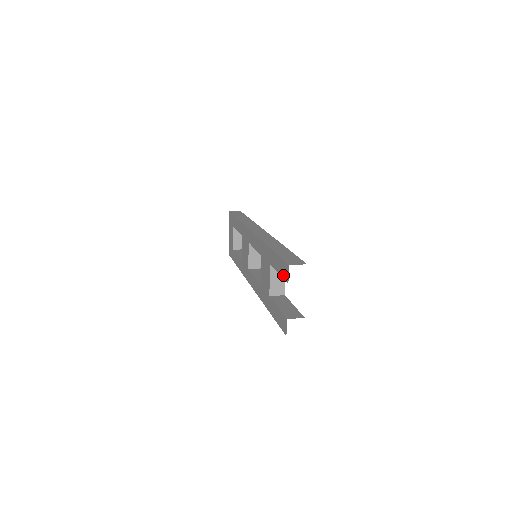
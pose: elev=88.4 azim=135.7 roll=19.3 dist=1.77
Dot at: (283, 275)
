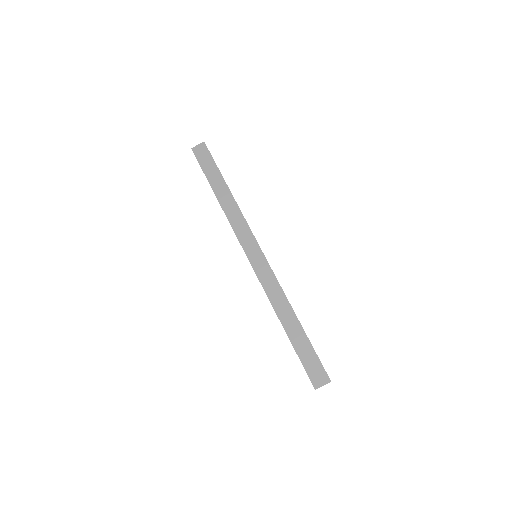
Dot at: occluded
